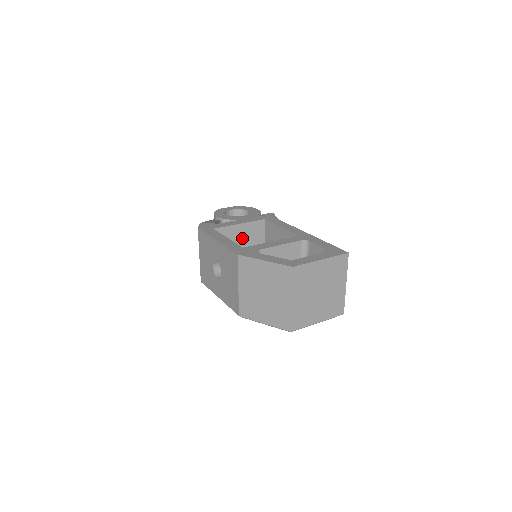
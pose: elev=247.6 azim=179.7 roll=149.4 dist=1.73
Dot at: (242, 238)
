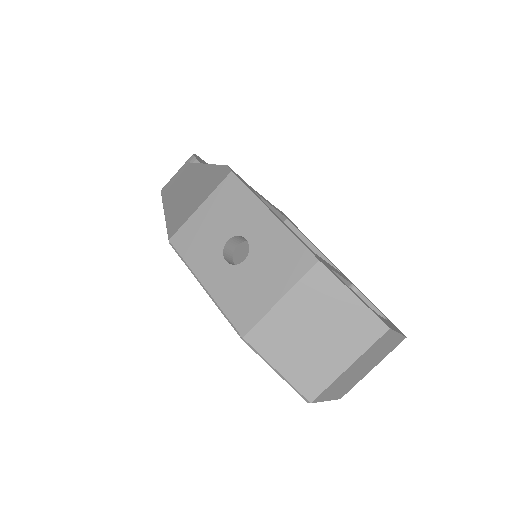
Dot at: occluded
